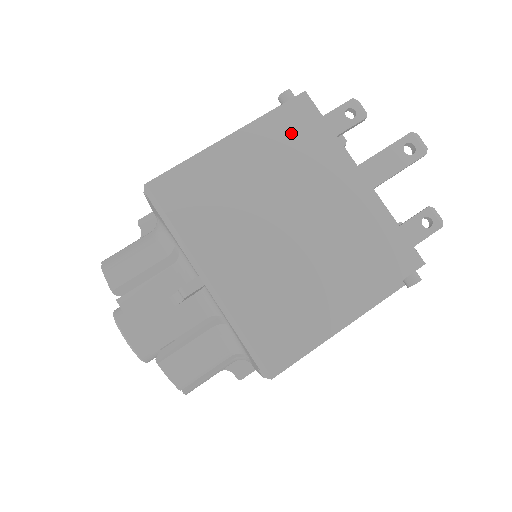
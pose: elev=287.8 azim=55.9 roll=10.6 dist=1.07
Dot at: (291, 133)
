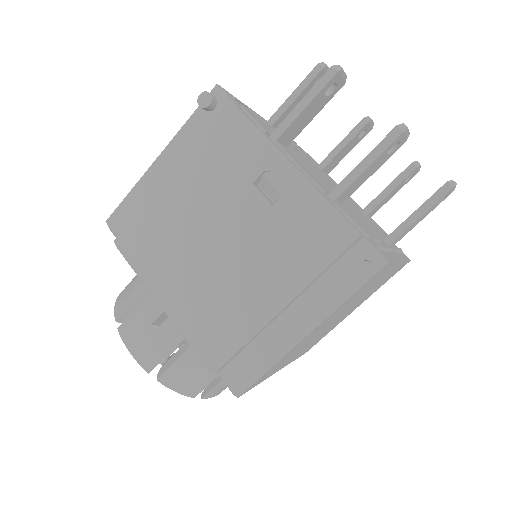
Dot at: (361, 291)
